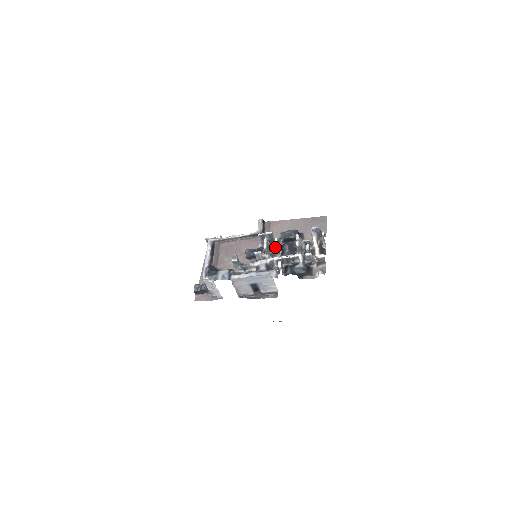
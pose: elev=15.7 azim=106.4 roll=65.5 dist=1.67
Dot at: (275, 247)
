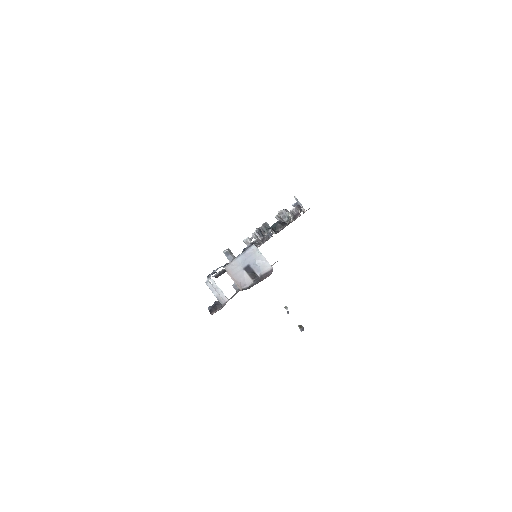
Dot at: occluded
